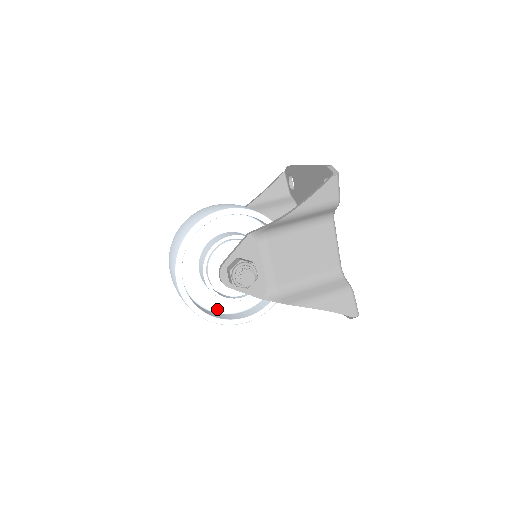
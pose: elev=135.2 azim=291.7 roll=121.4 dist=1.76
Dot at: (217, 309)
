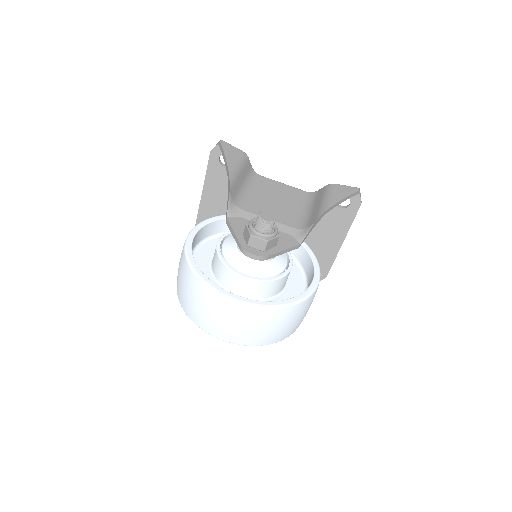
Dot at: occluded
